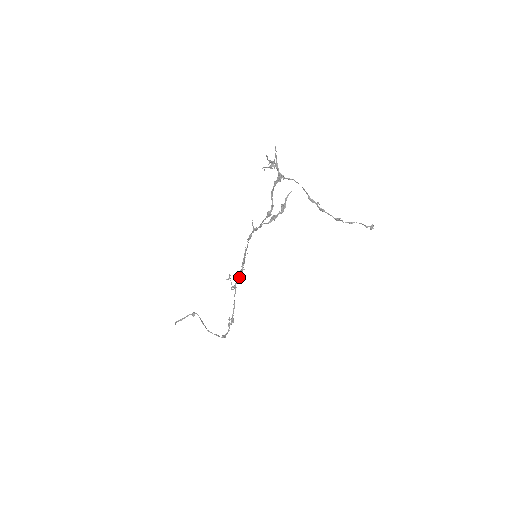
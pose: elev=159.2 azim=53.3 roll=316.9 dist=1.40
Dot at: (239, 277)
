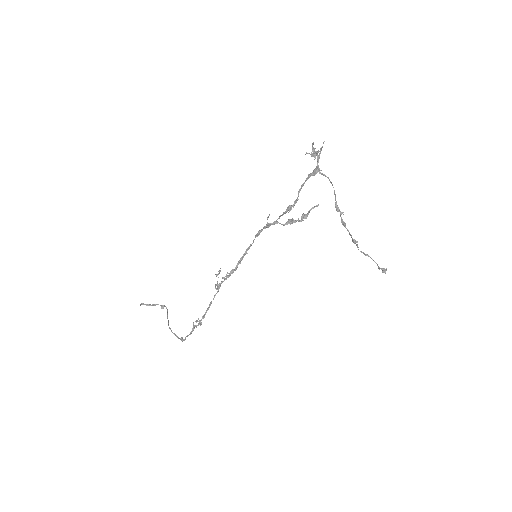
Dot at: (228, 276)
